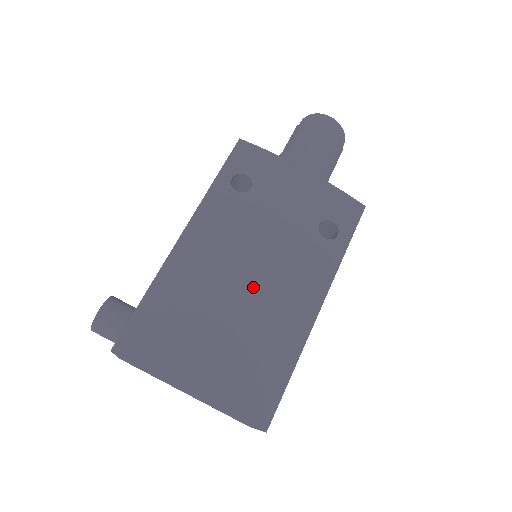
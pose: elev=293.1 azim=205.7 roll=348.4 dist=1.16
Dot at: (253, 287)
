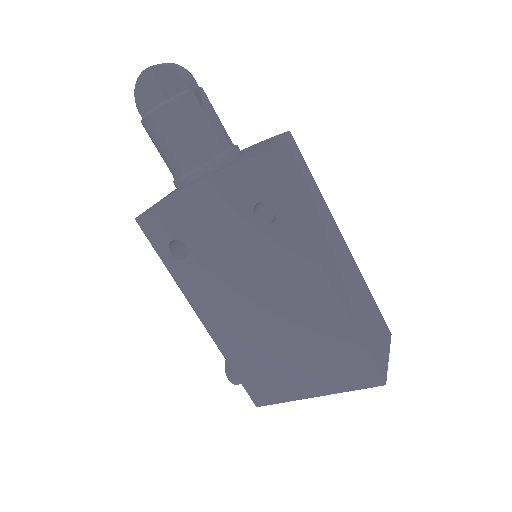
Dot at: (273, 311)
